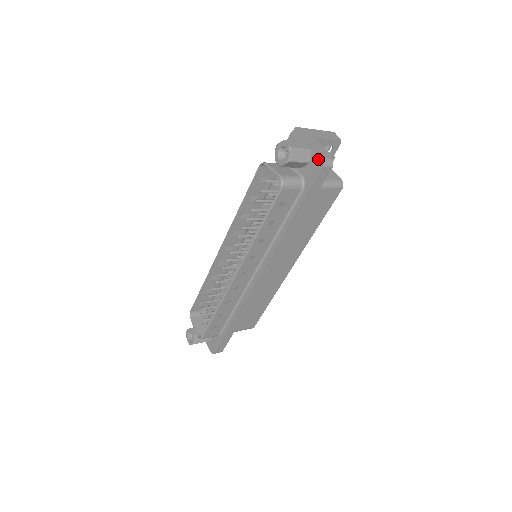
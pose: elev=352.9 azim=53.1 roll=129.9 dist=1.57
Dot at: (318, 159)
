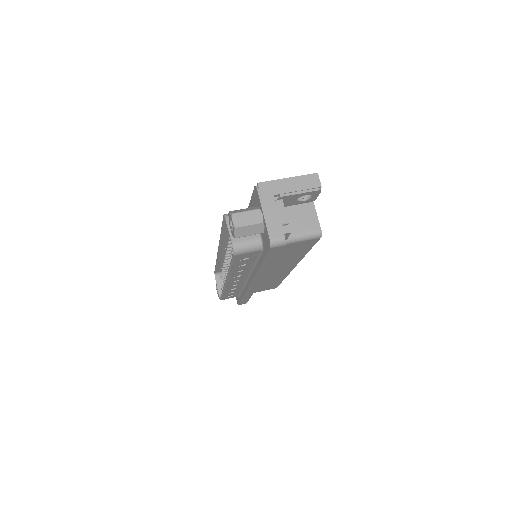
Dot at: (268, 237)
